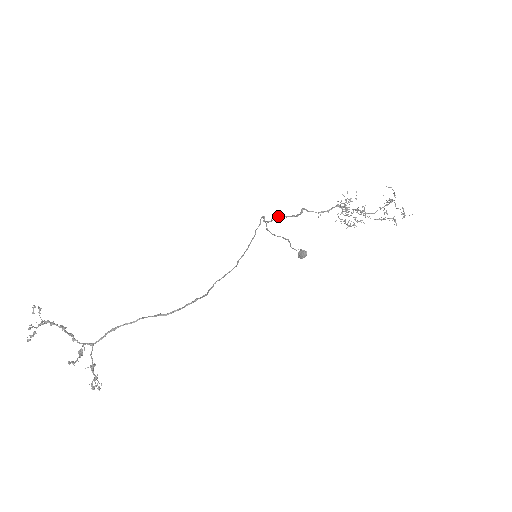
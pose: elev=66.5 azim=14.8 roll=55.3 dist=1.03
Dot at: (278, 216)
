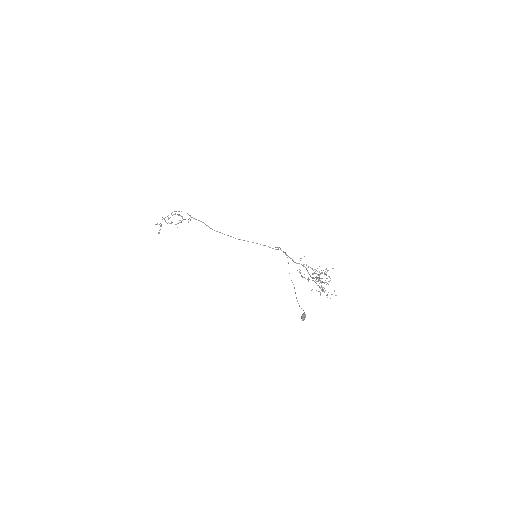
Dot at: occluded
